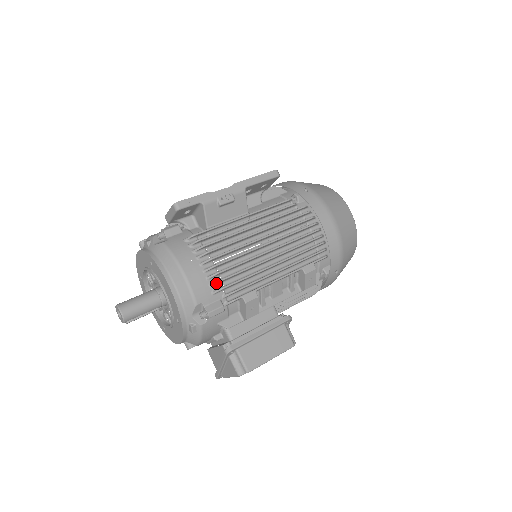
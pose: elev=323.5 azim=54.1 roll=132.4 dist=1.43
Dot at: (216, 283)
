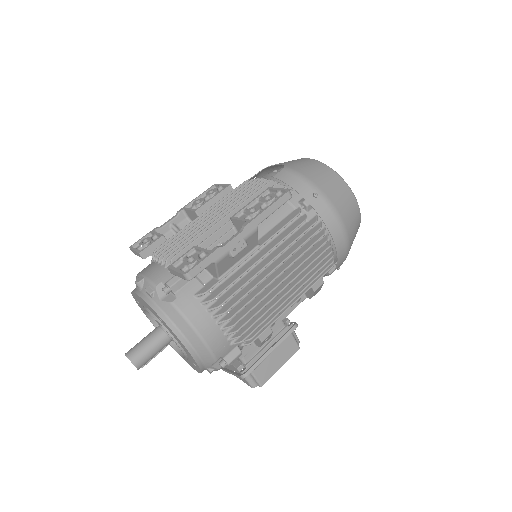
Dot at: occluded
